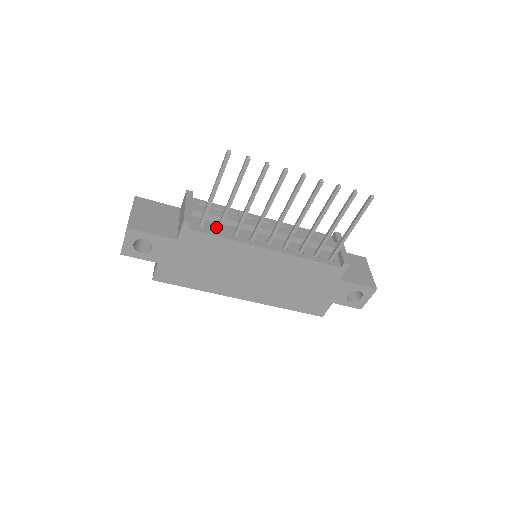
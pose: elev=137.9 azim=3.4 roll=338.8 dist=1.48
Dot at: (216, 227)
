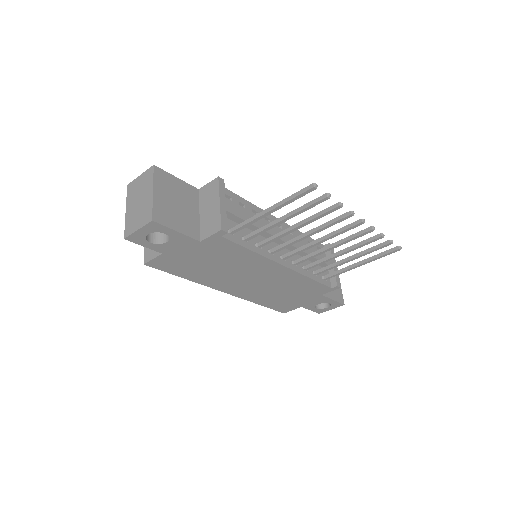
Dot at: (243, 233)
